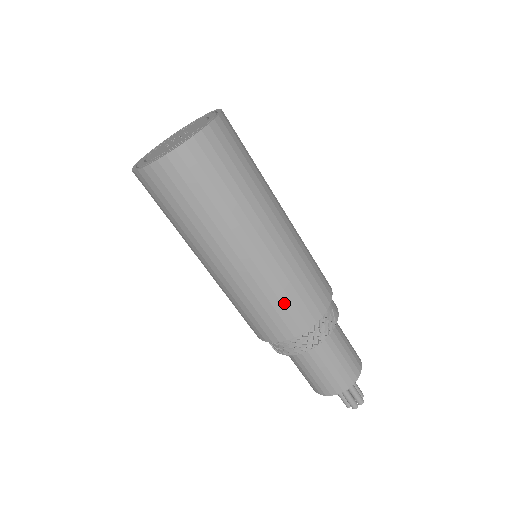
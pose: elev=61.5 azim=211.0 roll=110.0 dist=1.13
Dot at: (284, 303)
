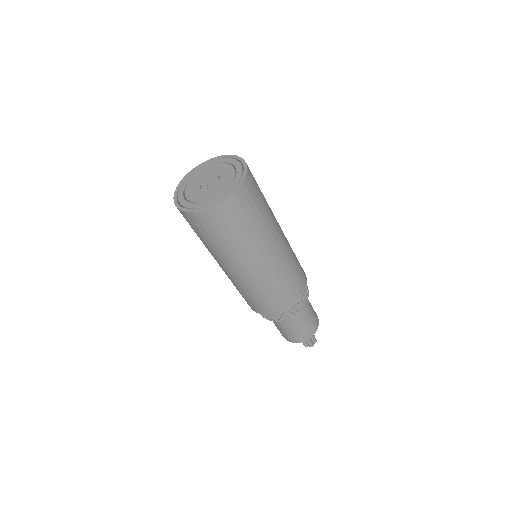
Dot at: (285, 288)
